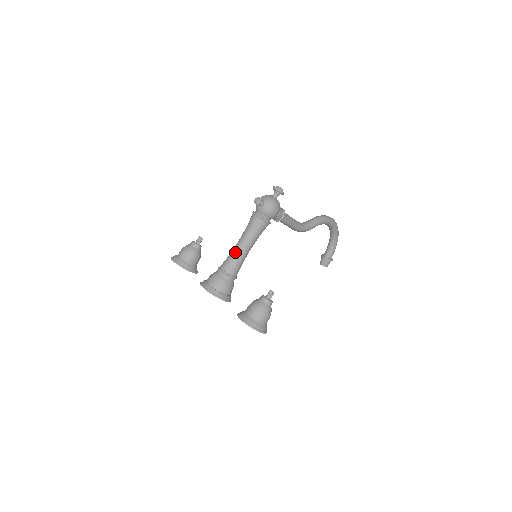
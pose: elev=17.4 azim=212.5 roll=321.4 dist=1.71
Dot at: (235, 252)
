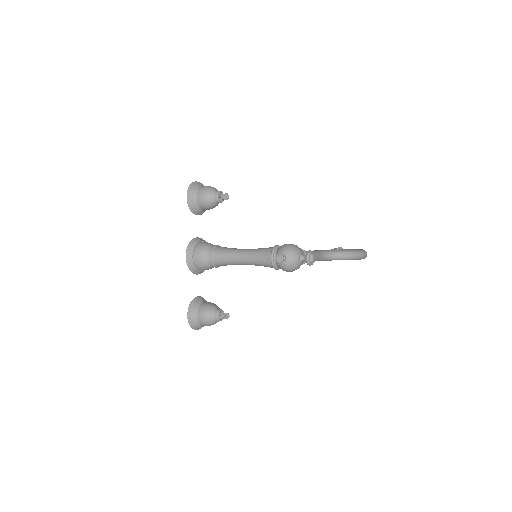
Dot at: (232, 257)
